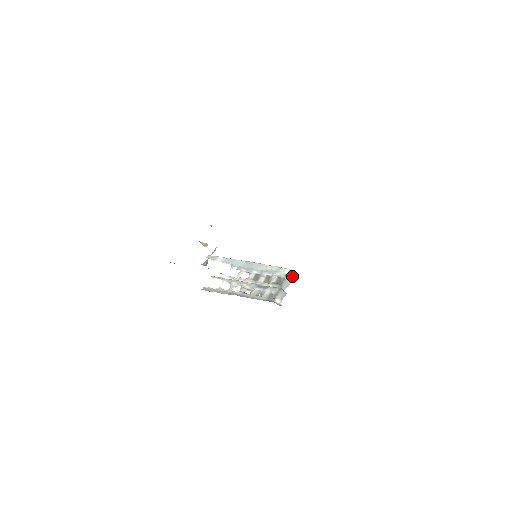
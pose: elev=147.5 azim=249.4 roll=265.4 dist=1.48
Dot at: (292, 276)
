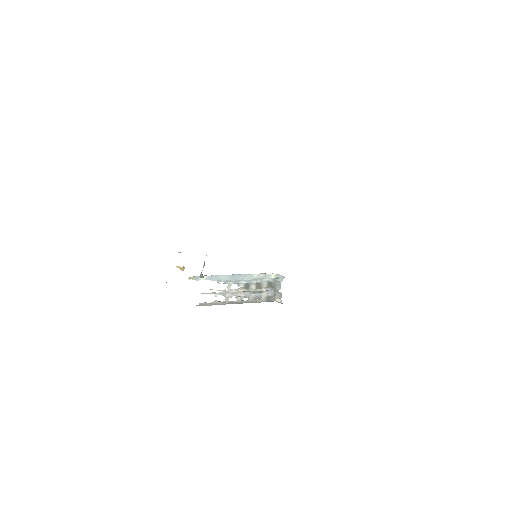
Dot at: (280, 279)
